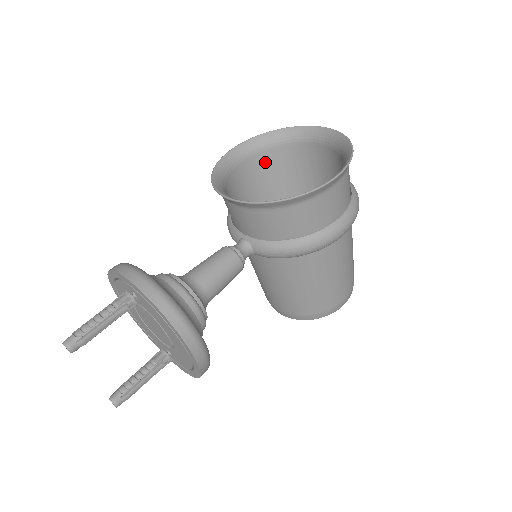
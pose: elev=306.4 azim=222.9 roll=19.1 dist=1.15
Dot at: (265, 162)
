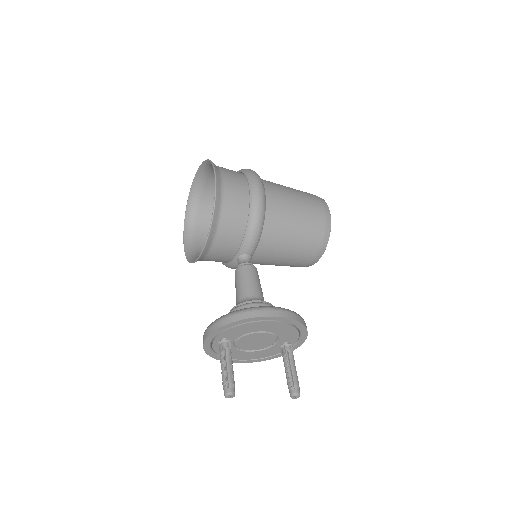
Dot at: (204, 225)
